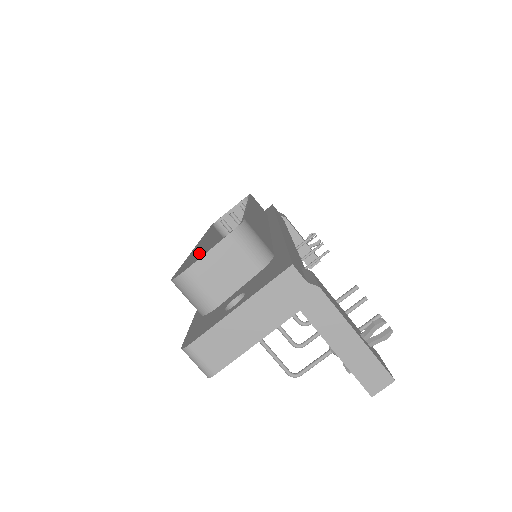
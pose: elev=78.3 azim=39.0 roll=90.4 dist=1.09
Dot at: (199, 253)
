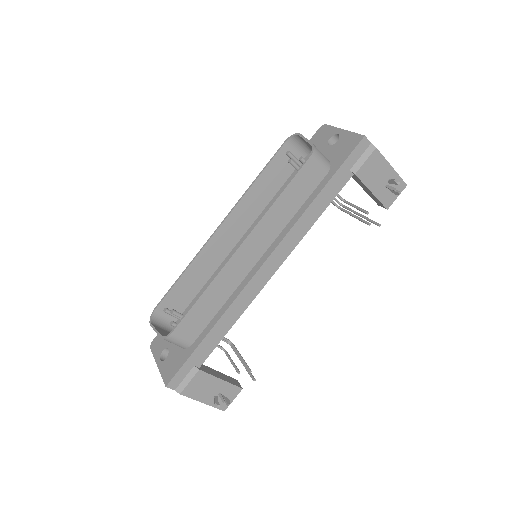
Dot at: (210, 246)
